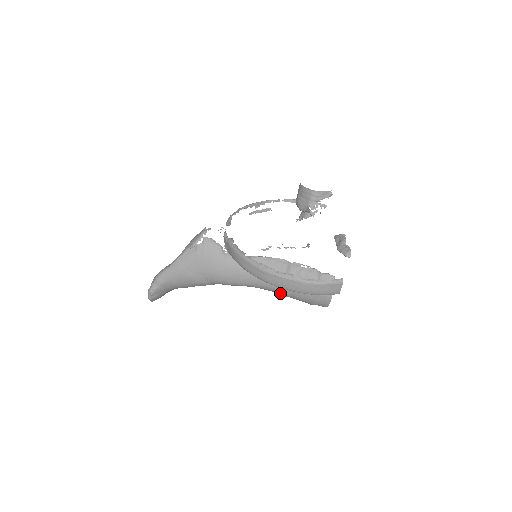
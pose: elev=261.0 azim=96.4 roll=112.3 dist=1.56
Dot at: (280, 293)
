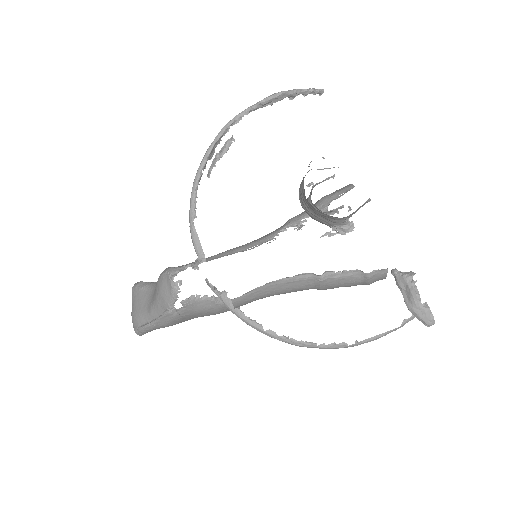
Dot at: occluded
